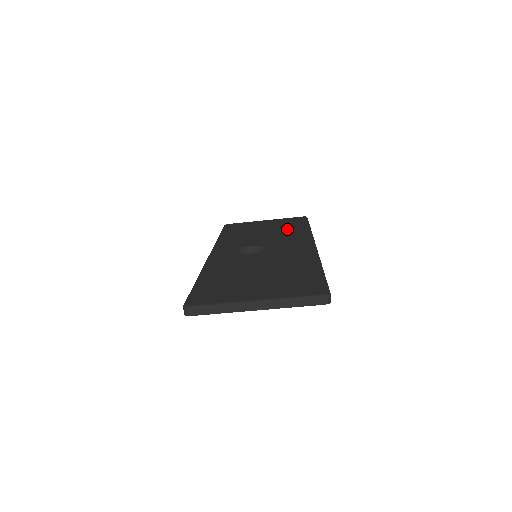
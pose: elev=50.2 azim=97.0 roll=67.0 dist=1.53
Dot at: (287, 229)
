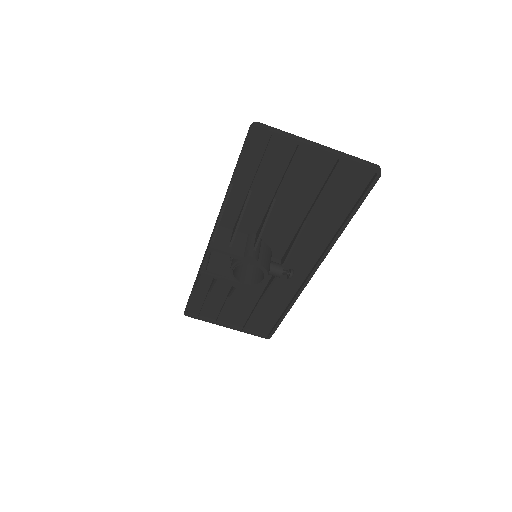
Dot at: occluded
